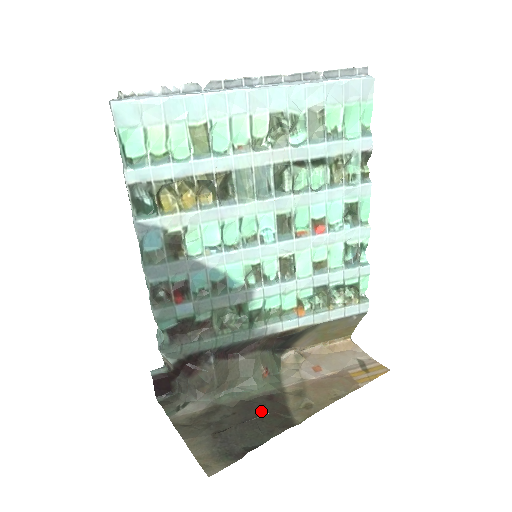
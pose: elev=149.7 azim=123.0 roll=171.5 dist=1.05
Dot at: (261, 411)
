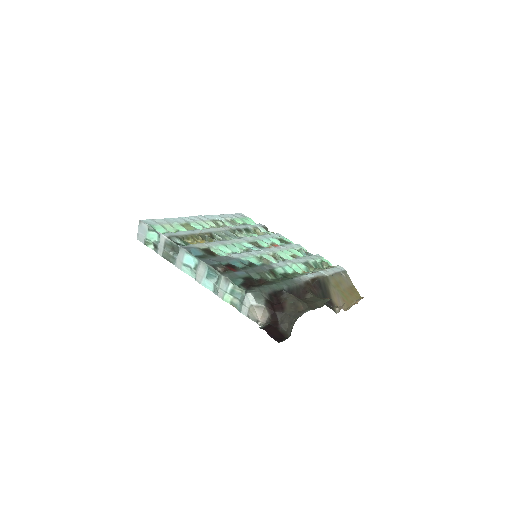
Dot at: occluded
